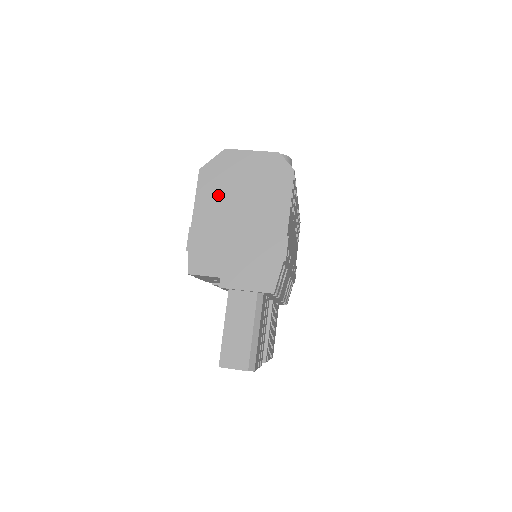
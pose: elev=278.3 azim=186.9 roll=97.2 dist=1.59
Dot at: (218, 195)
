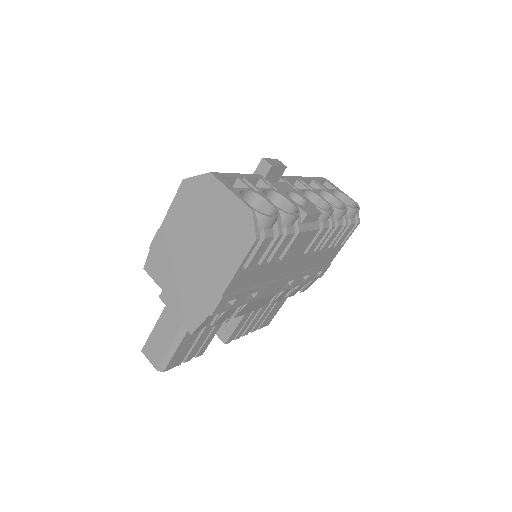
Dot at: (187, 216)
